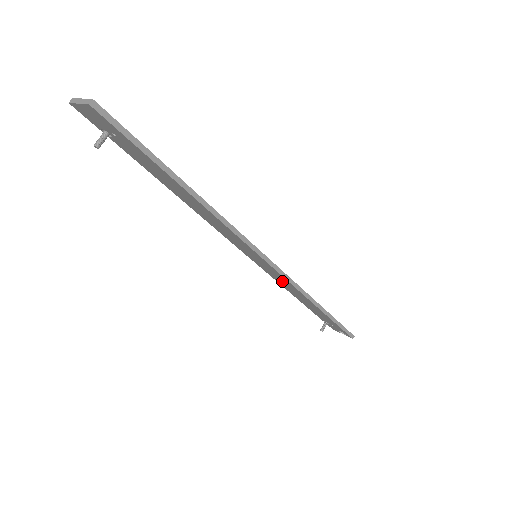
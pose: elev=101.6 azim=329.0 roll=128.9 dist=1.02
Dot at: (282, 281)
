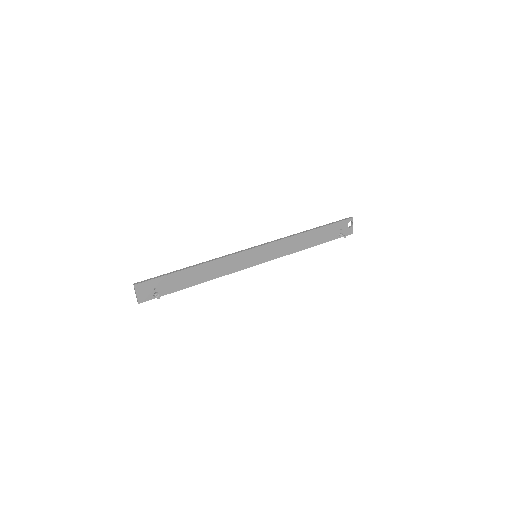
Dot at: (282, 248)
